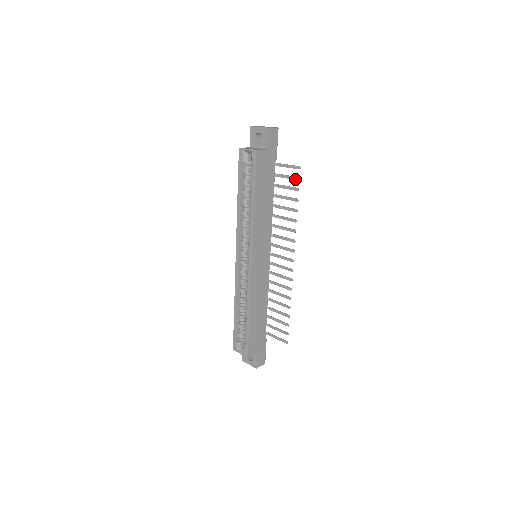
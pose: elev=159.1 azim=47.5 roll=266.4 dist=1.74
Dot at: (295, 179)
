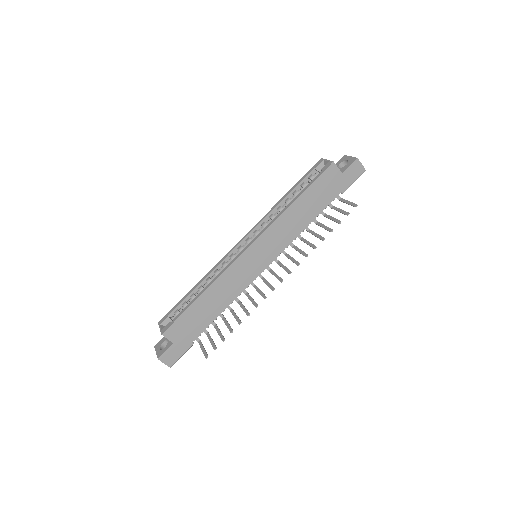
Dot at: (345, 213)
